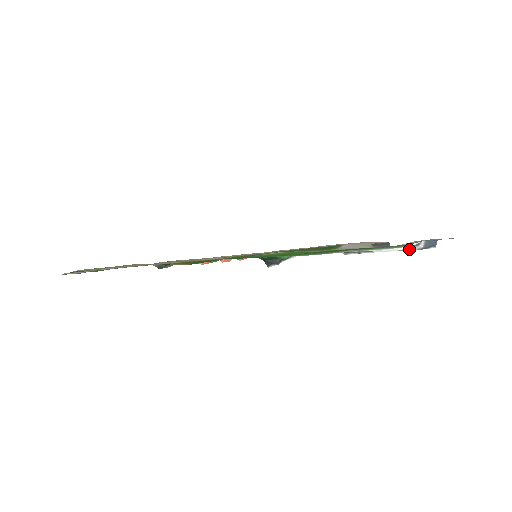
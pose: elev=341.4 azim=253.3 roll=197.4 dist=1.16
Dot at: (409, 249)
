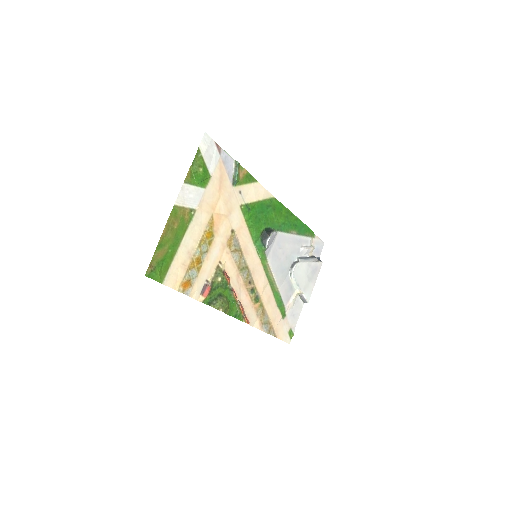
Dot at: (314, 260)
